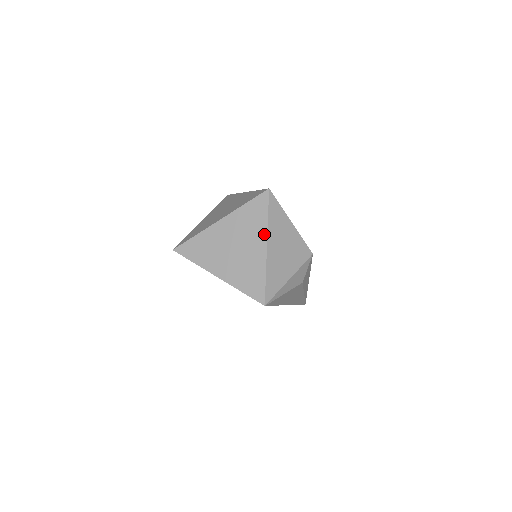
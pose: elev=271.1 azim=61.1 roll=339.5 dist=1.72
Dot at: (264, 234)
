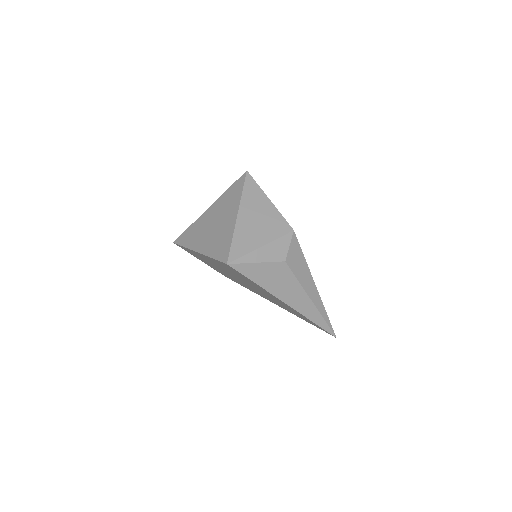
Dot at: (237, 205)
